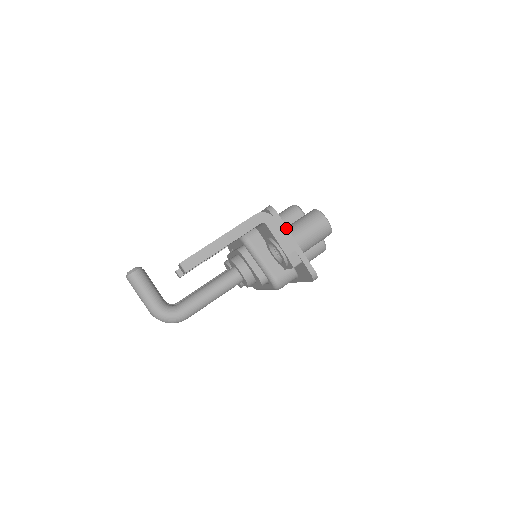
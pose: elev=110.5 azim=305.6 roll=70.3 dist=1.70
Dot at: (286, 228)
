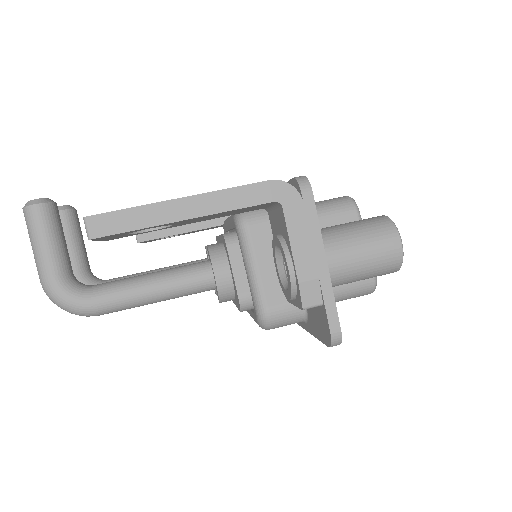
Dot at: (318, 229)
